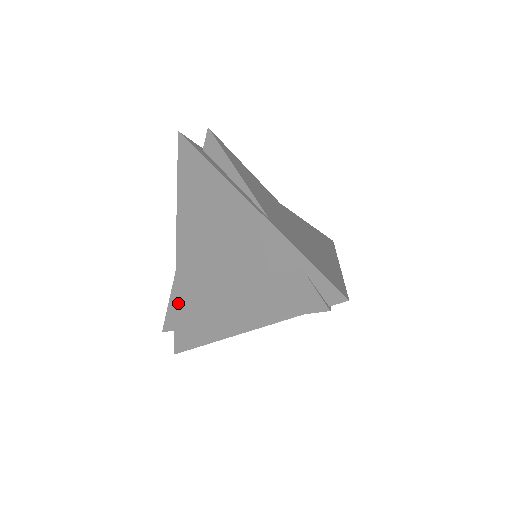
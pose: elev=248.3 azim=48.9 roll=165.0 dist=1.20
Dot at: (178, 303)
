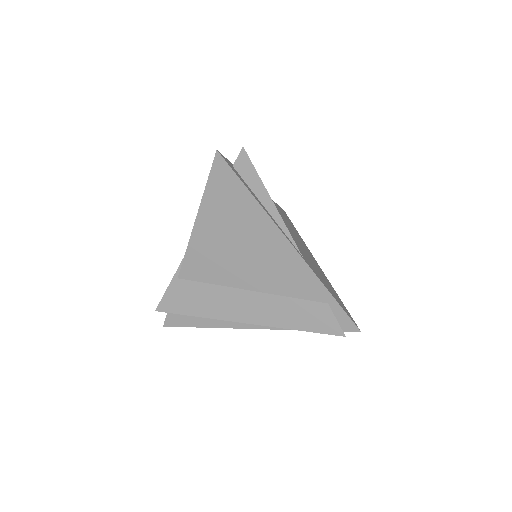
Dot at: (180, 293)
